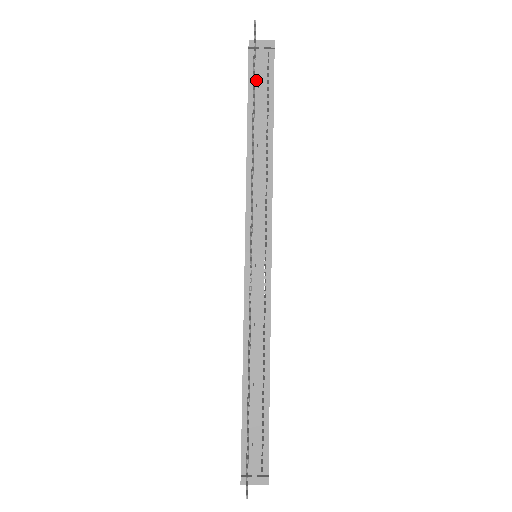
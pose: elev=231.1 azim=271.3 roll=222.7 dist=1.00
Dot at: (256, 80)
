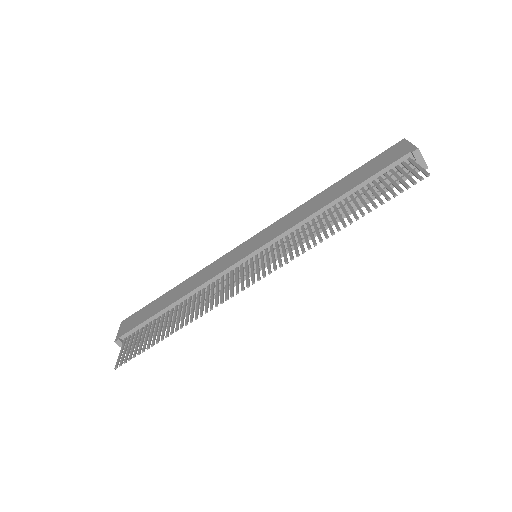
Dot at: (387, 174)
